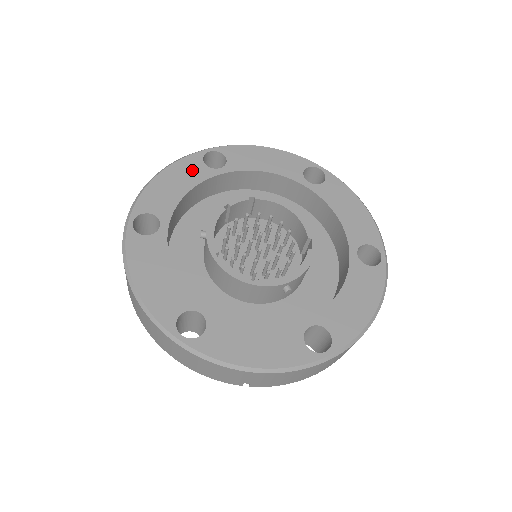
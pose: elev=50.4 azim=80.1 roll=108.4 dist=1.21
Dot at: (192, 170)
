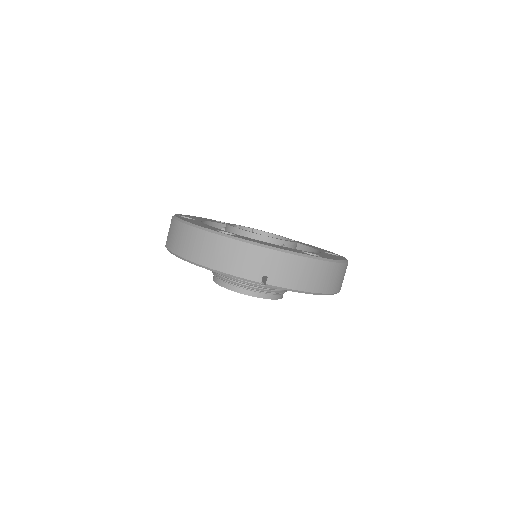
Dot at: (210, 220)
